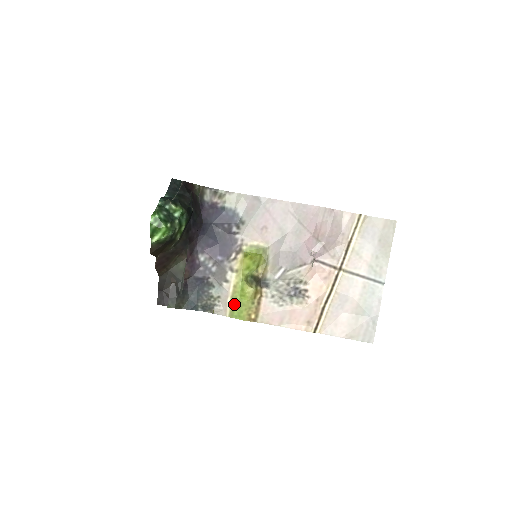
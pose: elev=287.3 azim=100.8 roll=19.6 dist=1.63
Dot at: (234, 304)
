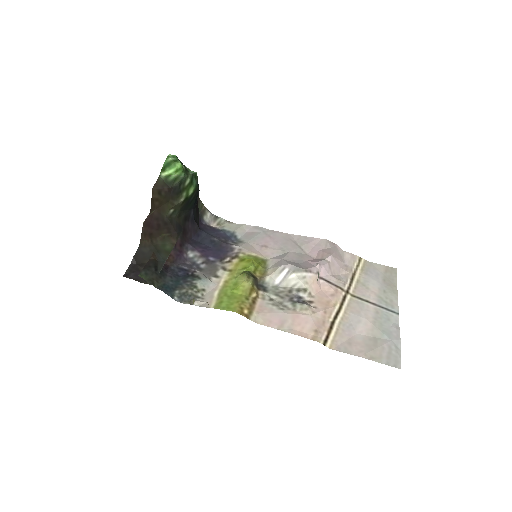
Dot at: (223, 297)
